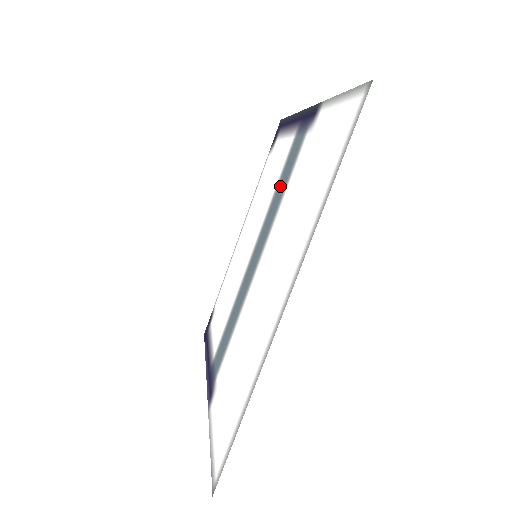
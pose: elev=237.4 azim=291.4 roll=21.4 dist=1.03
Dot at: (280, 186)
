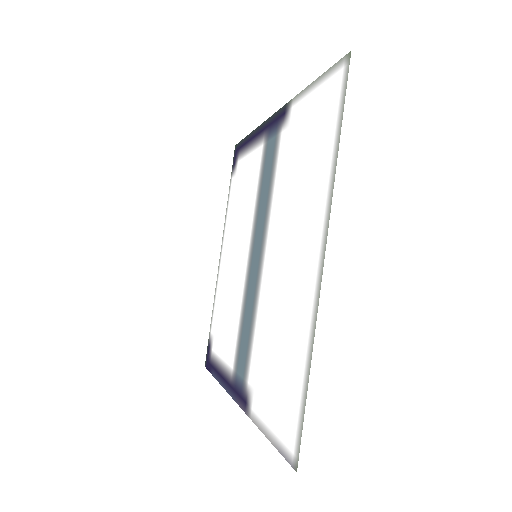
Dot at: (263, 187)
